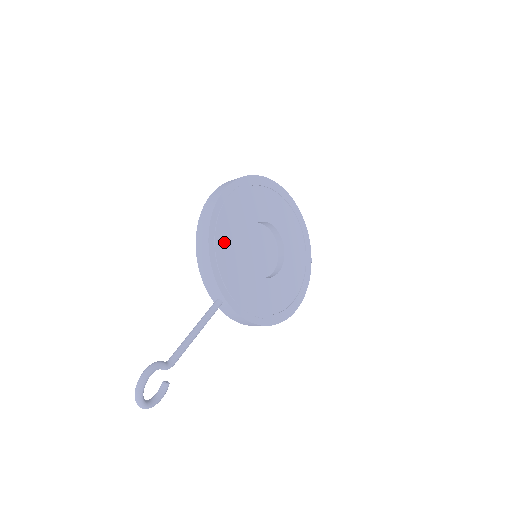
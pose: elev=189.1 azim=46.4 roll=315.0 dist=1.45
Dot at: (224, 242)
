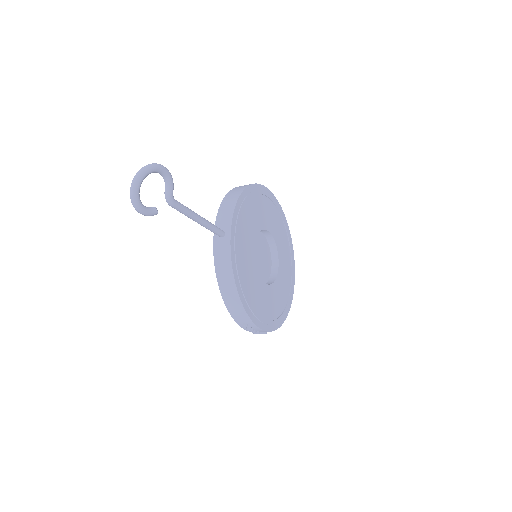
Dot at: (251, 206)
